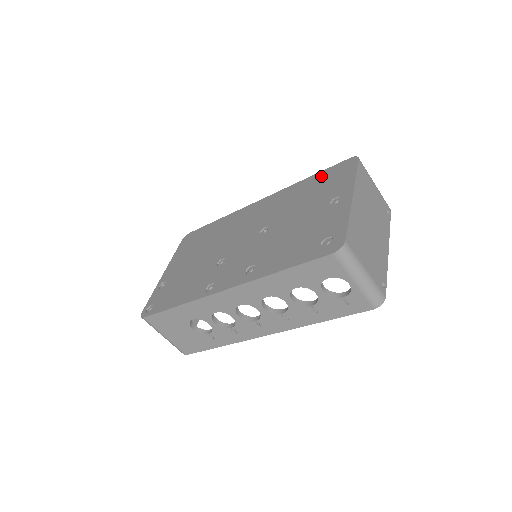
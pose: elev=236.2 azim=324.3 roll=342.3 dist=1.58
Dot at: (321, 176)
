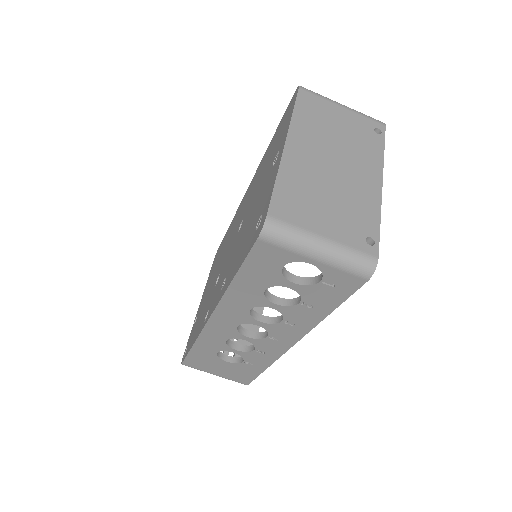
Dot at: (277, 131)
